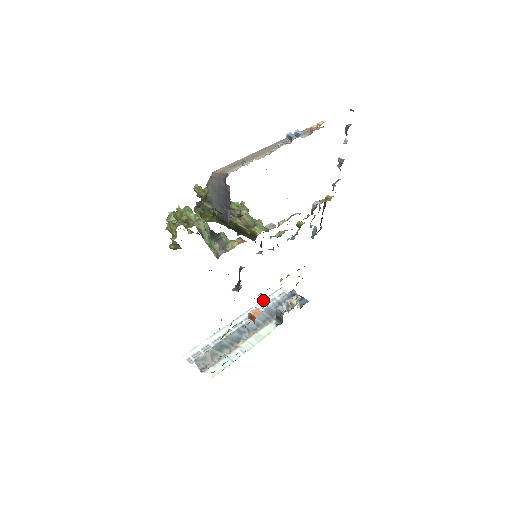
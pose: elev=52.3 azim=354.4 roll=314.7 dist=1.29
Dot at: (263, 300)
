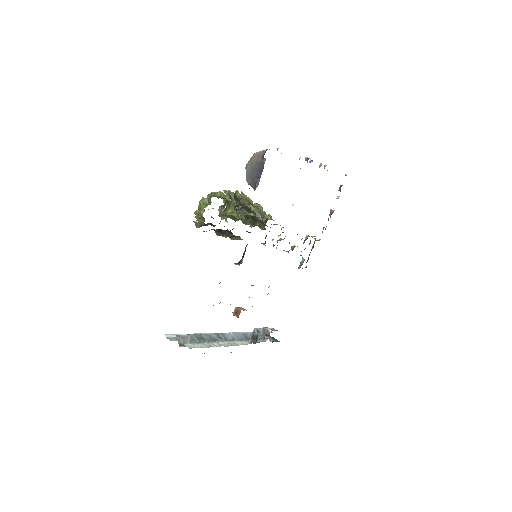
Dot at: (240, 332)
